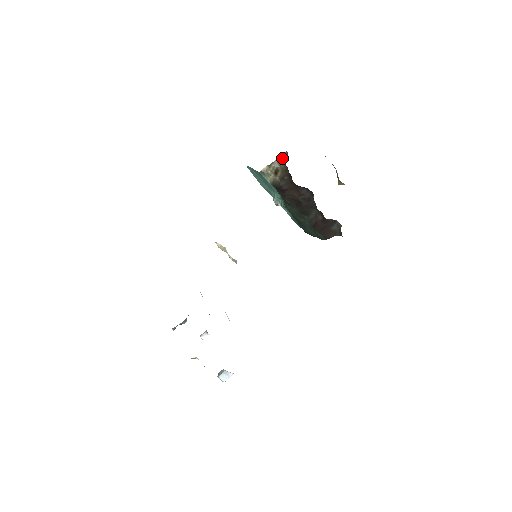
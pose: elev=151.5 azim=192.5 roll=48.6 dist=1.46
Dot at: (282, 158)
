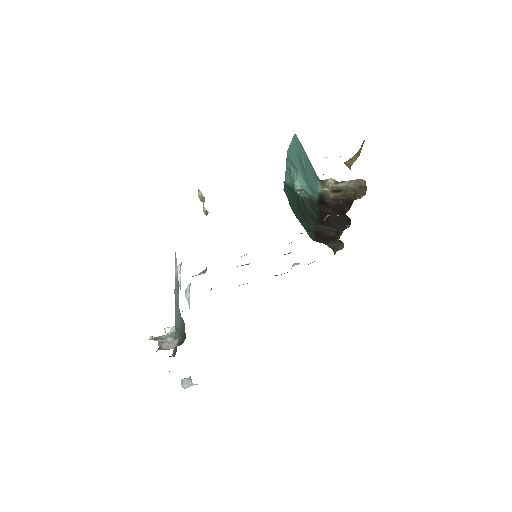
Dot at: (355, 184)
